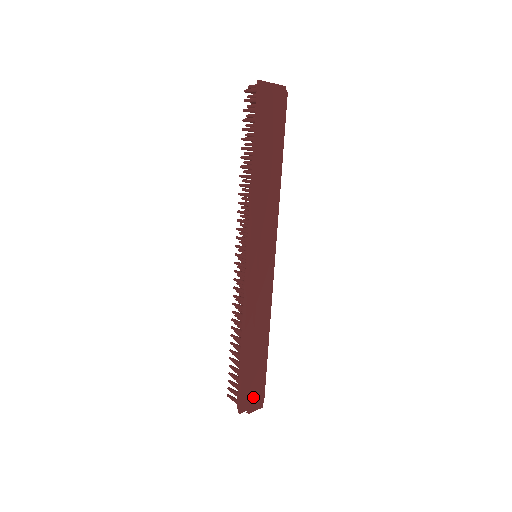
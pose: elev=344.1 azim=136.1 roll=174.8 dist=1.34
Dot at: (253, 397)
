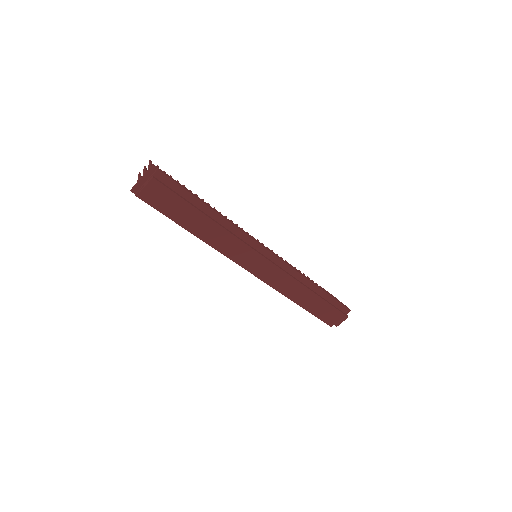
Dot at: (332, 319)
